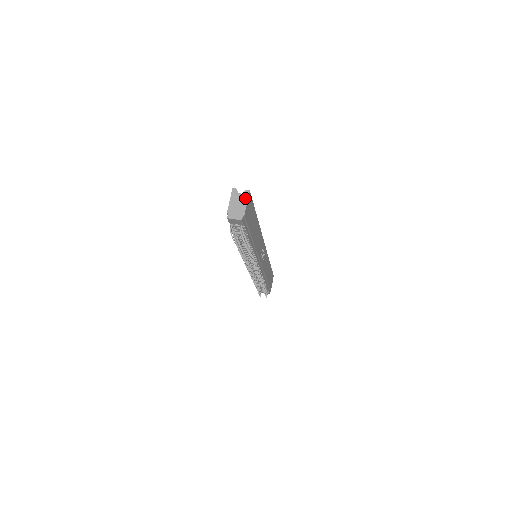
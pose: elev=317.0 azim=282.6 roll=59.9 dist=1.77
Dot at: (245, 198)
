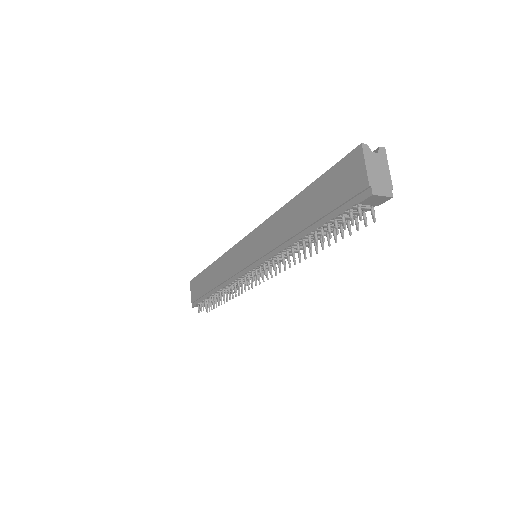
Dot at: (384, 160)
